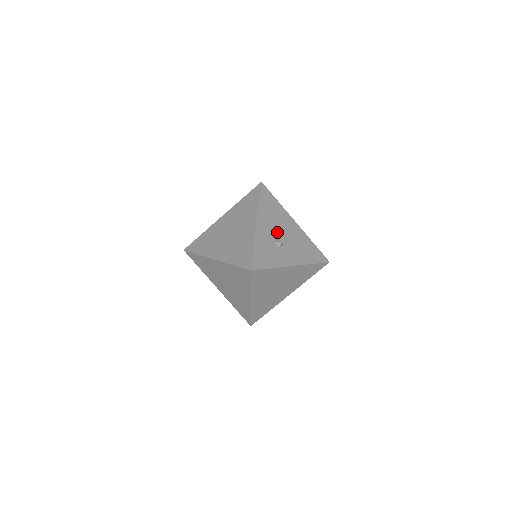
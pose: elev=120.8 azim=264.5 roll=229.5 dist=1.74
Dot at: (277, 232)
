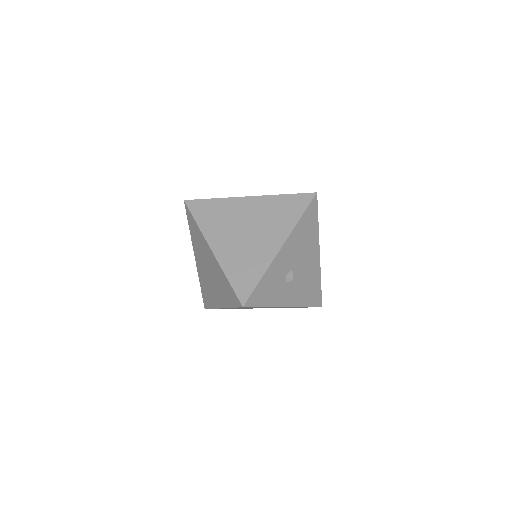
Dot at: (295, 263)
